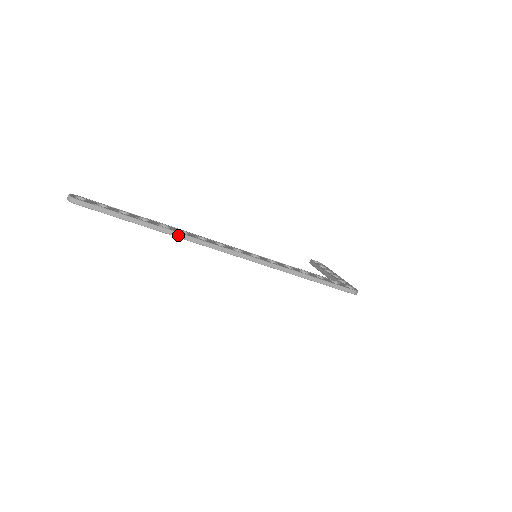
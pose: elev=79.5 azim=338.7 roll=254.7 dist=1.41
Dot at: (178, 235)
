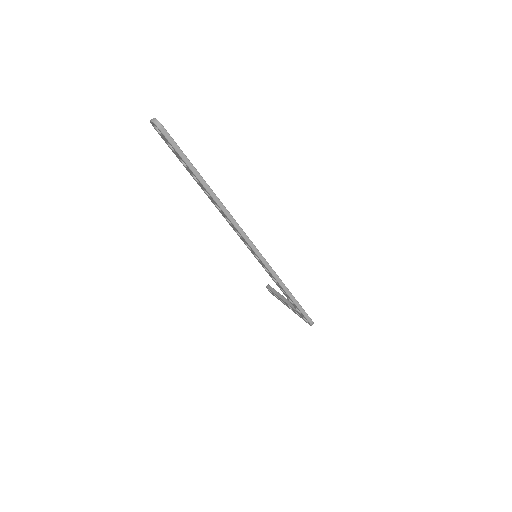
Dot at: (220, 204)
